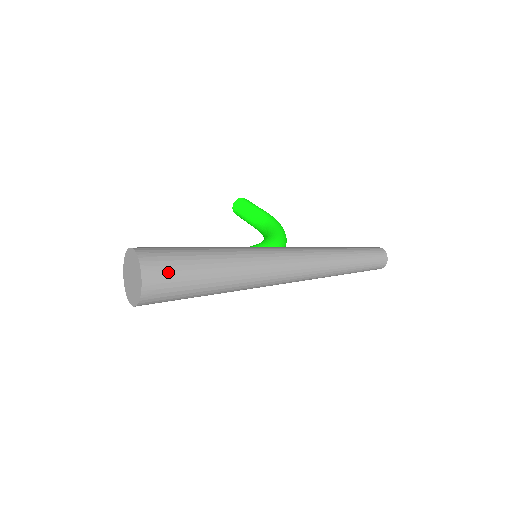
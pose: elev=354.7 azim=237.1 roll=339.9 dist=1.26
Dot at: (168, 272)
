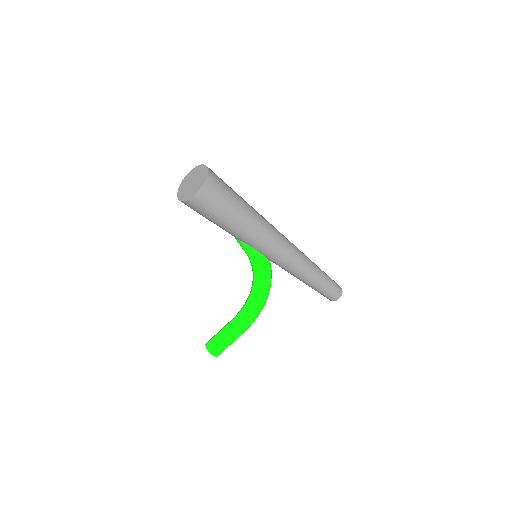
Dot at: occluded
